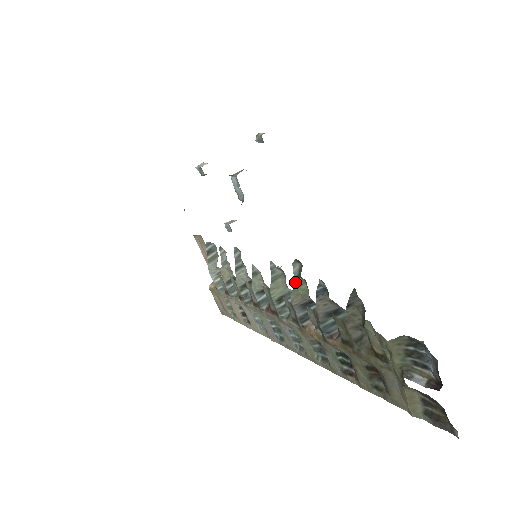
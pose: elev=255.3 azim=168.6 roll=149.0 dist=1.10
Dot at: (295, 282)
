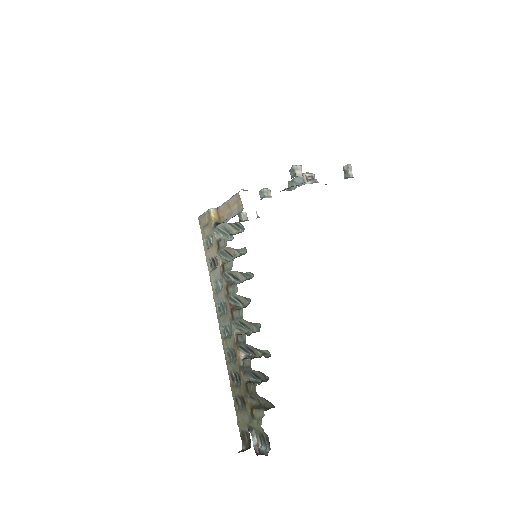
Dot at: (259, 349)
